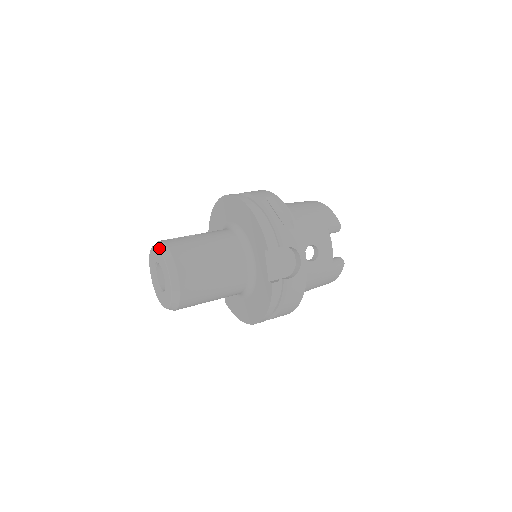
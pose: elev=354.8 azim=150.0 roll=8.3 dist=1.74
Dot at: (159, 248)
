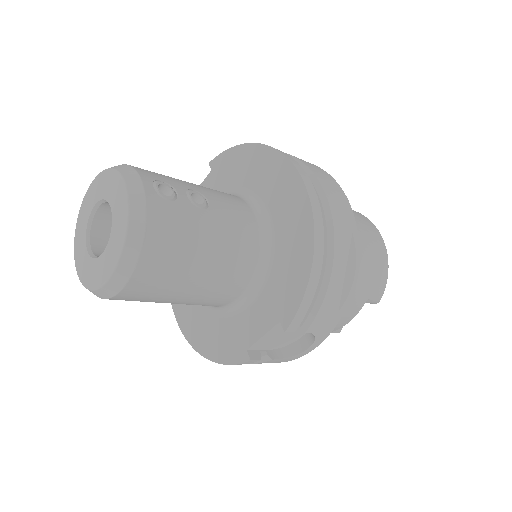
Dot at: (130, 206)
